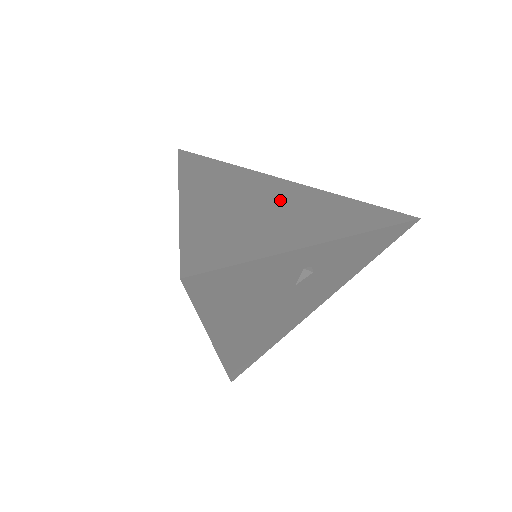
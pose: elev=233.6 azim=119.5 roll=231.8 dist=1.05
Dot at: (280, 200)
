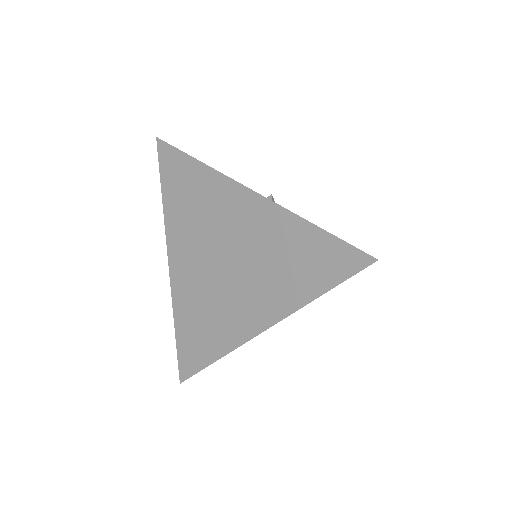
Dot at: (235, 252)
